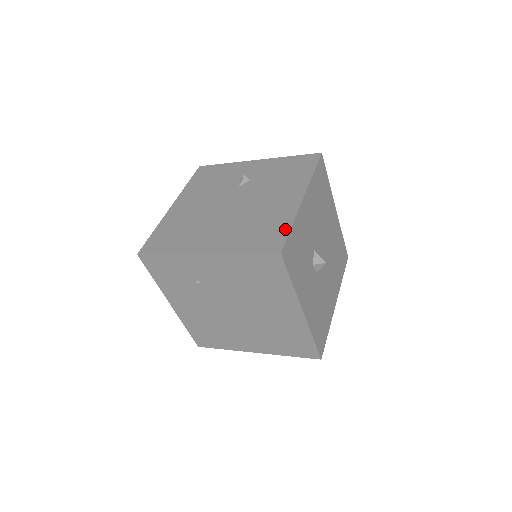
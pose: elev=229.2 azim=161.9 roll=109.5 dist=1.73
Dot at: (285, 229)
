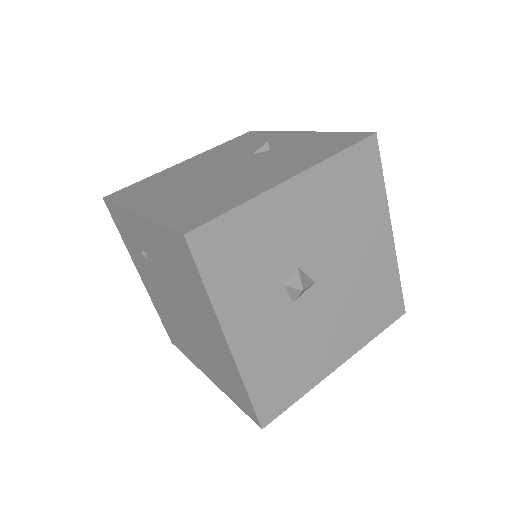
Dot at: (225, 208)
